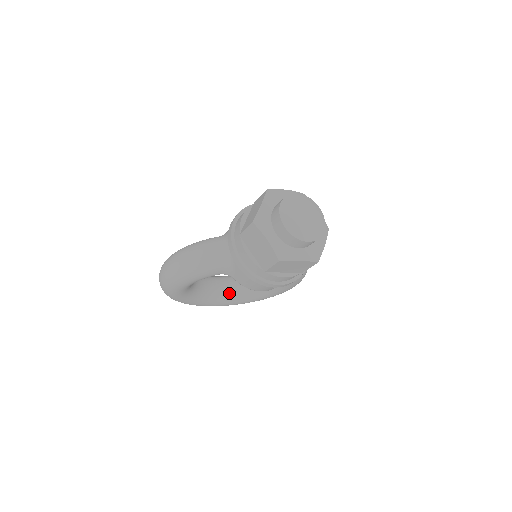
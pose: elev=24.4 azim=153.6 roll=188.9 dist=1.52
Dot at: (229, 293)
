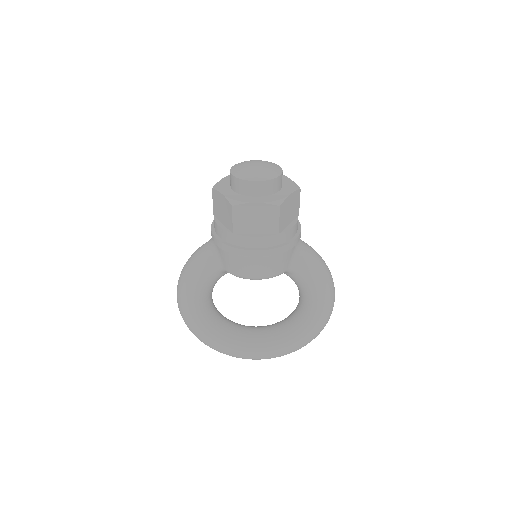
Dot at: (267, 336)
